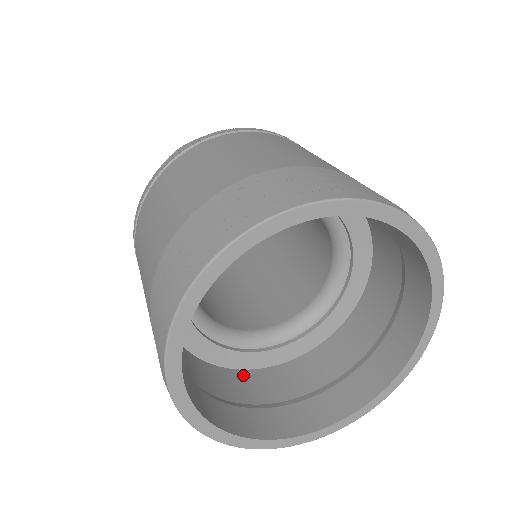
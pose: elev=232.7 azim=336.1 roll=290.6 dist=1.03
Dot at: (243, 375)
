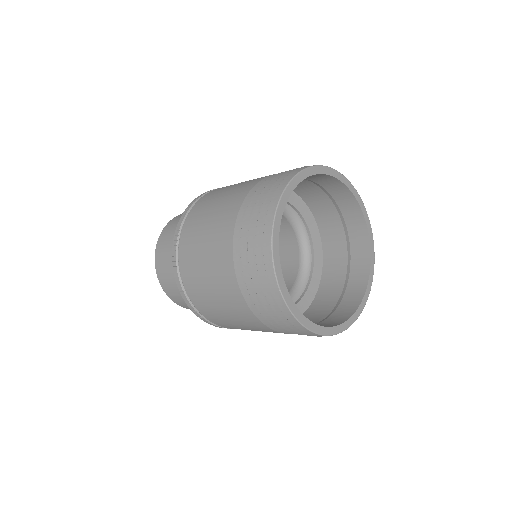
Dot at: (307, 314)
